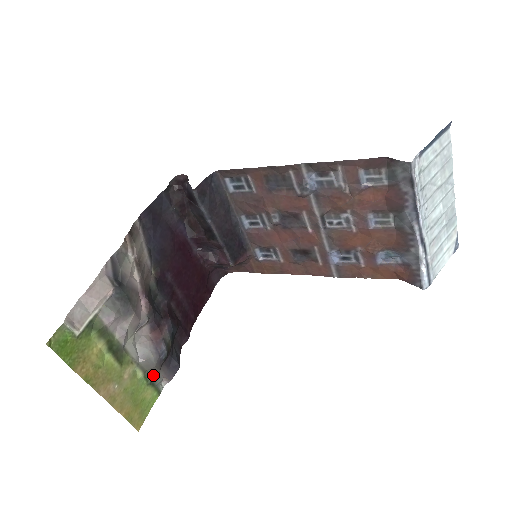
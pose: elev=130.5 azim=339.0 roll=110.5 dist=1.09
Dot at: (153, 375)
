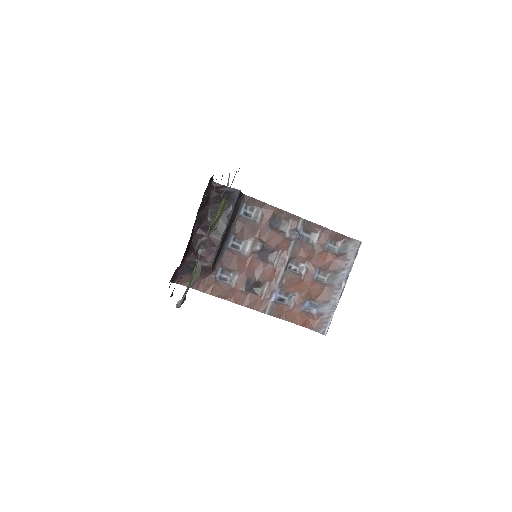
Dot at: (190, 284)
